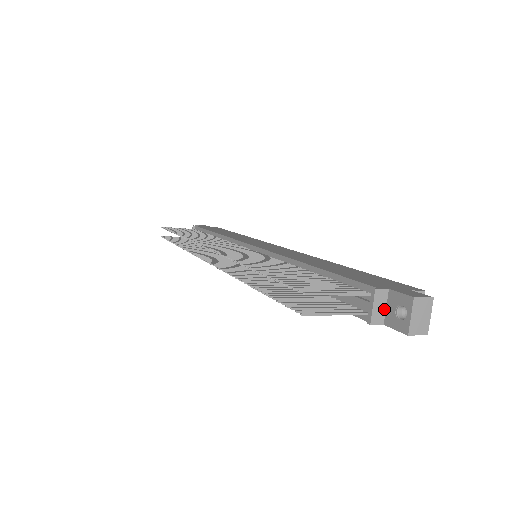
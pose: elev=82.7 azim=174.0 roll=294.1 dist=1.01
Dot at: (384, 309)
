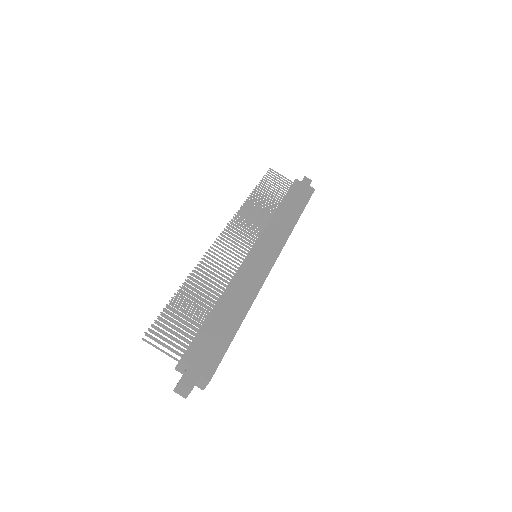
Dot at: (185, 369)
